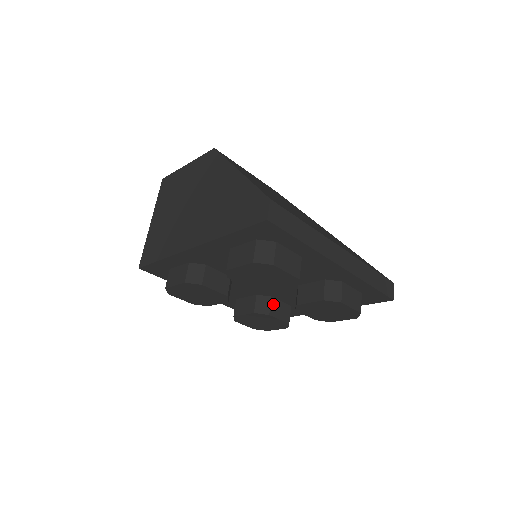
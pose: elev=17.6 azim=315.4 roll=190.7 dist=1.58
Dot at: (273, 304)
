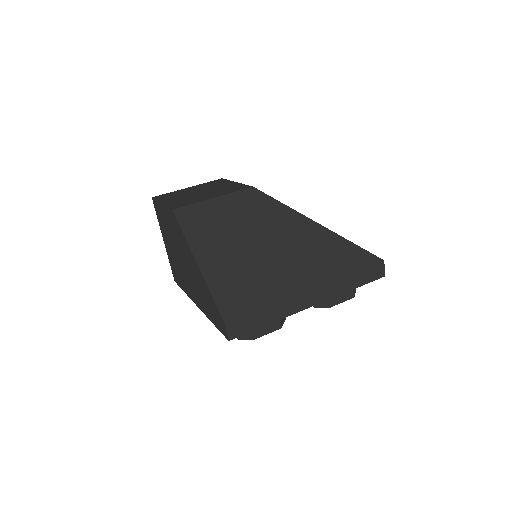
Dot at: occluded
